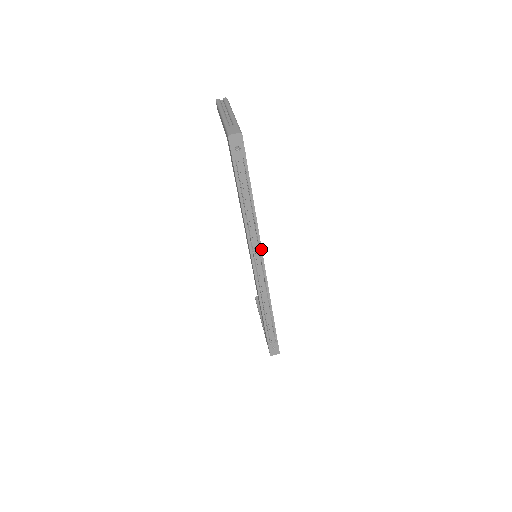
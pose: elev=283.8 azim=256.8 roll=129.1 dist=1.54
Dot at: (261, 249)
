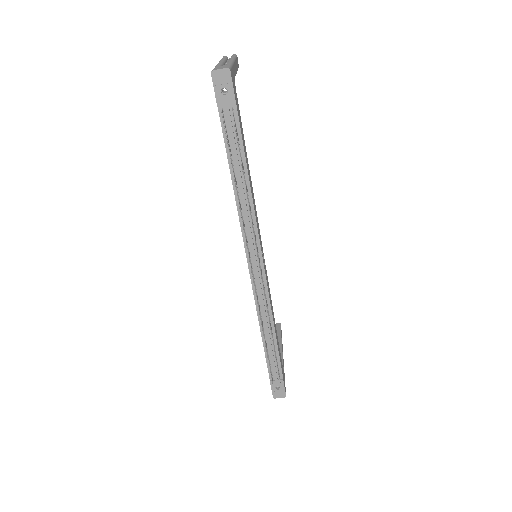
Dot at: (259, 243)
